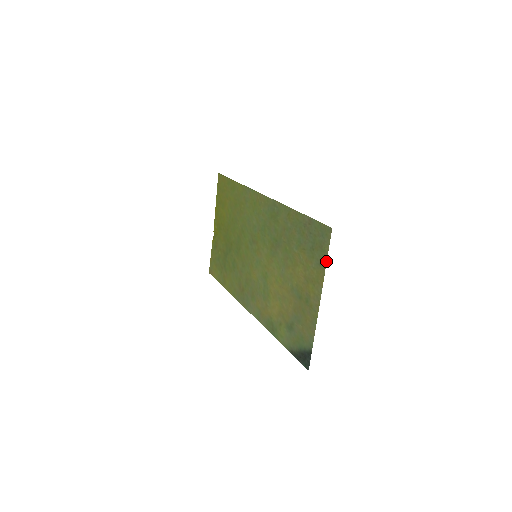
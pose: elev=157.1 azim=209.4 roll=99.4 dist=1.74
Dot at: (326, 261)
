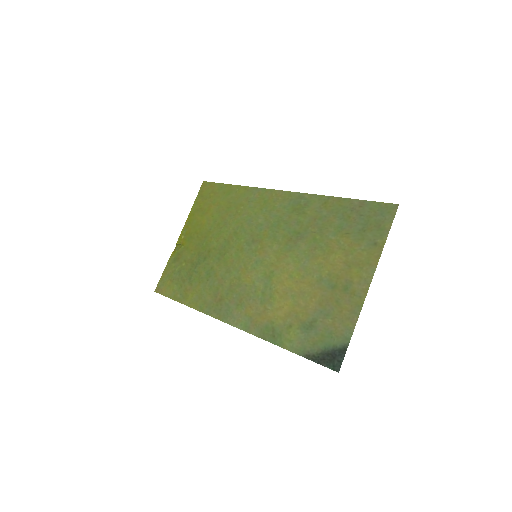
Dot at: (386, 239)
